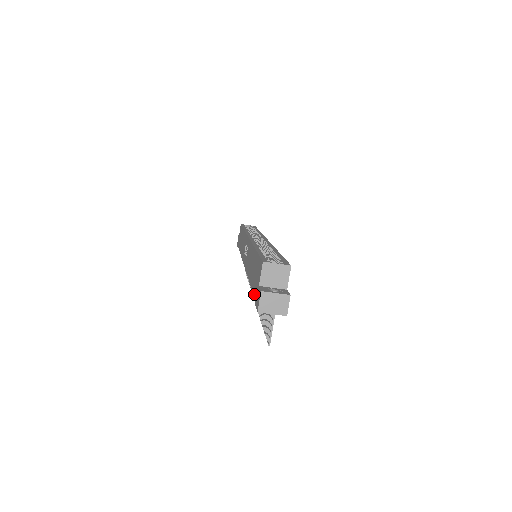
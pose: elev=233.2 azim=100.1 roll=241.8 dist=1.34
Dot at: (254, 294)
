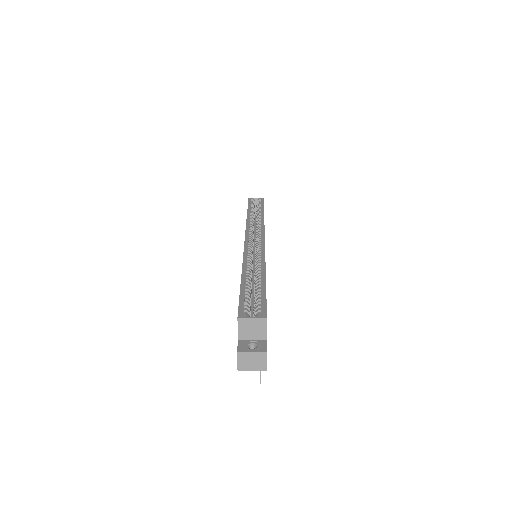
Dot at: occluded
